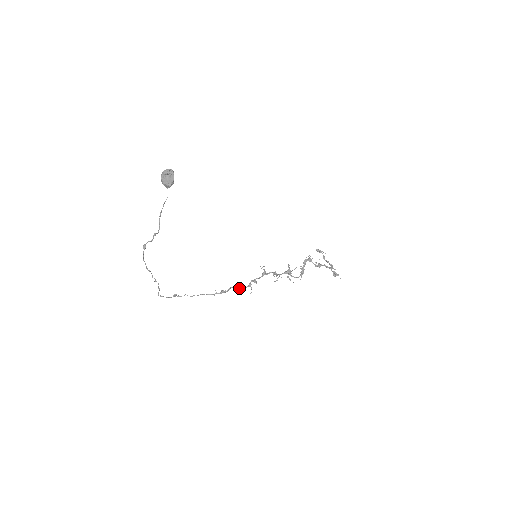
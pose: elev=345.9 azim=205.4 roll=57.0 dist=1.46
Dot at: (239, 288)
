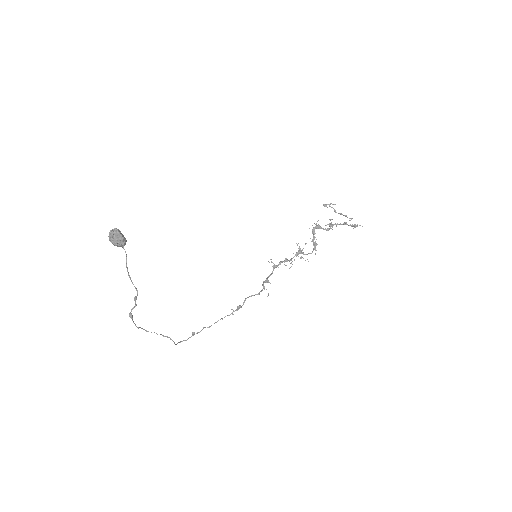
Dot at: occluded
